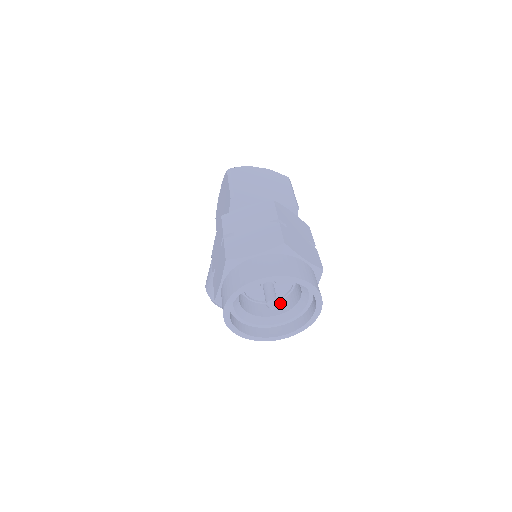
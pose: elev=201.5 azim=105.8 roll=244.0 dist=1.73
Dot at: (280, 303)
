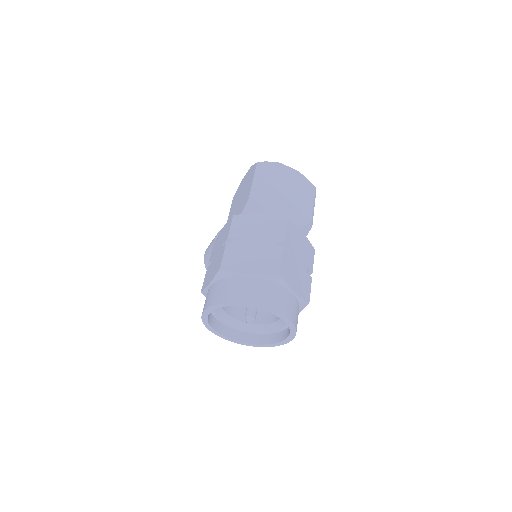
Dot at: (261, 313)
